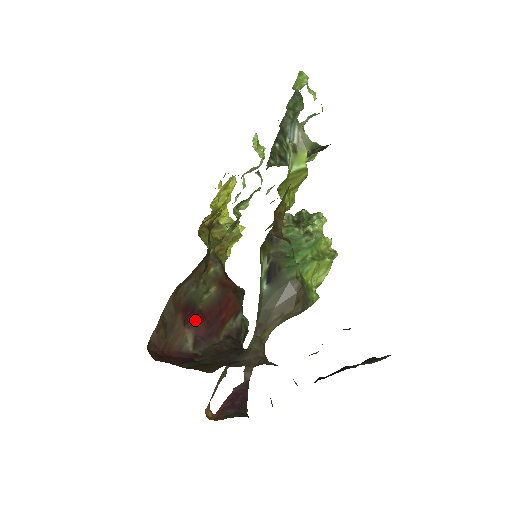
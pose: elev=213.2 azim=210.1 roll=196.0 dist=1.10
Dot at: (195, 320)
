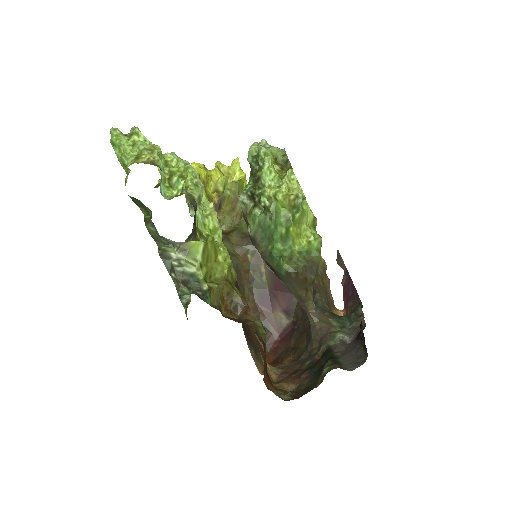
Dot at: (273, 301)
